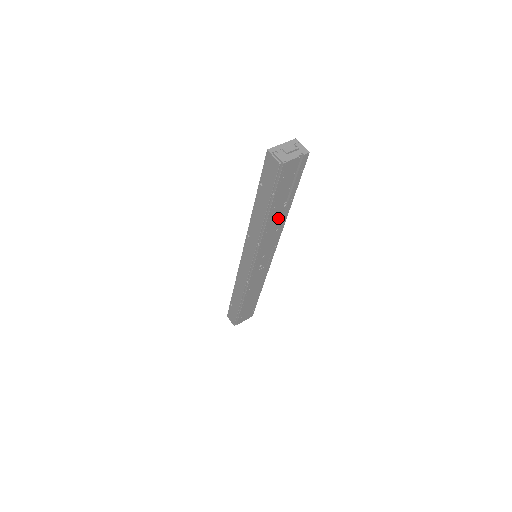
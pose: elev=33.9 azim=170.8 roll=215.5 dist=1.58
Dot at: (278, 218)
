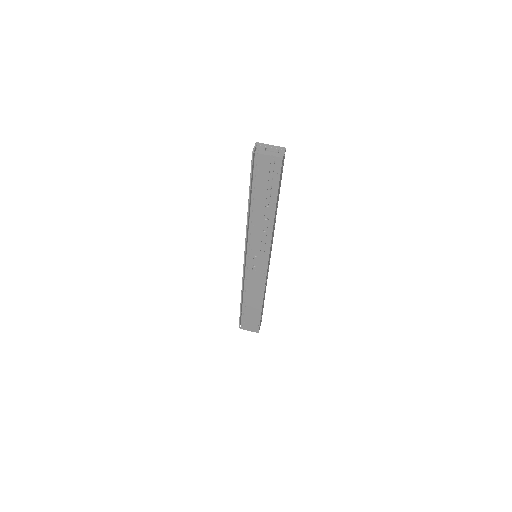
Dot at: (263, 217)
